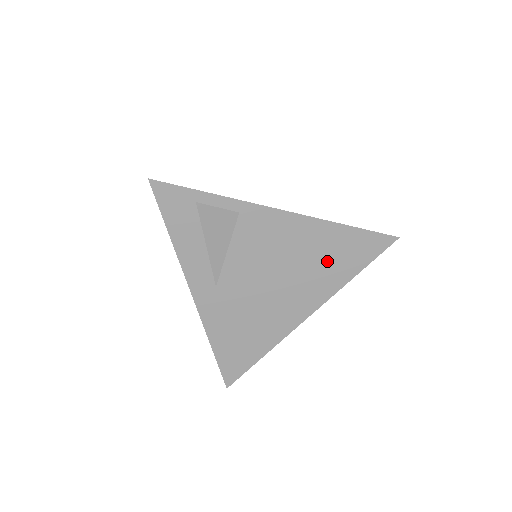
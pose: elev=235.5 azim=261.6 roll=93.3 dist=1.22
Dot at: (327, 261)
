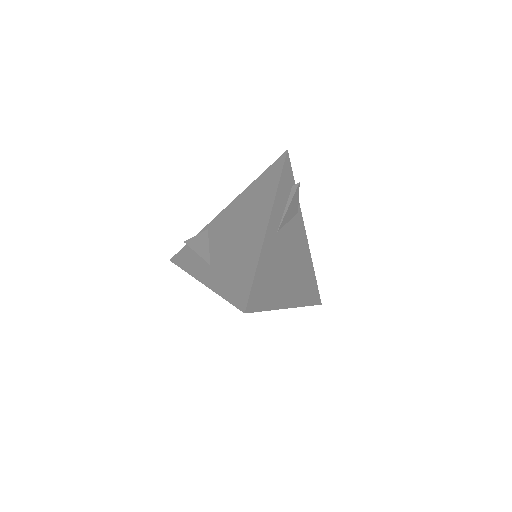
Dot at: (259, 195)
